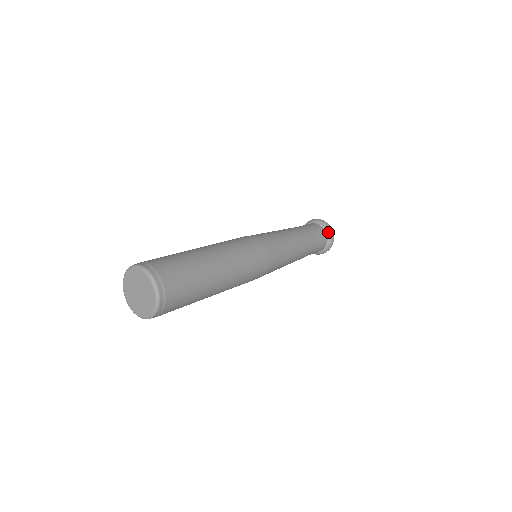
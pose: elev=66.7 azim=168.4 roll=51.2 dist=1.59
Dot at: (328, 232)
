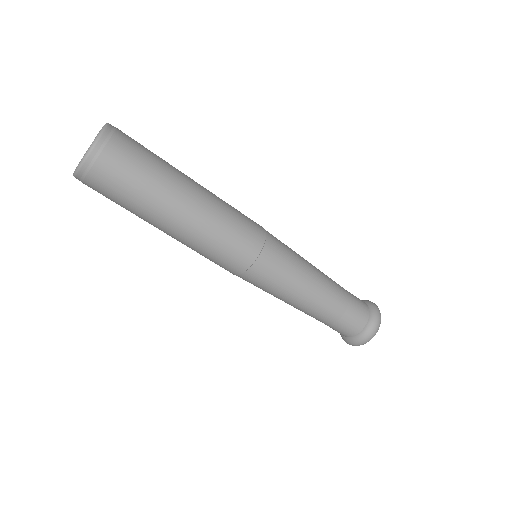
Dot at: (372, 310)
